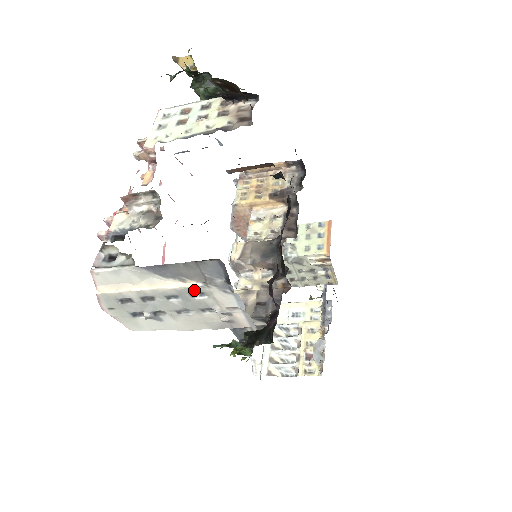
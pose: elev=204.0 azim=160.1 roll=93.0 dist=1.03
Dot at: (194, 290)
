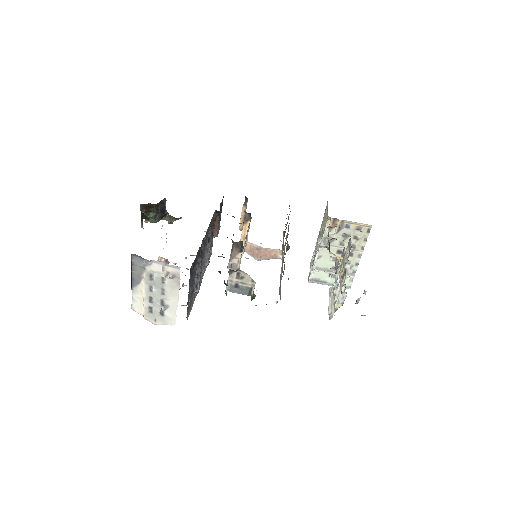
Dot at: (147, 276)
